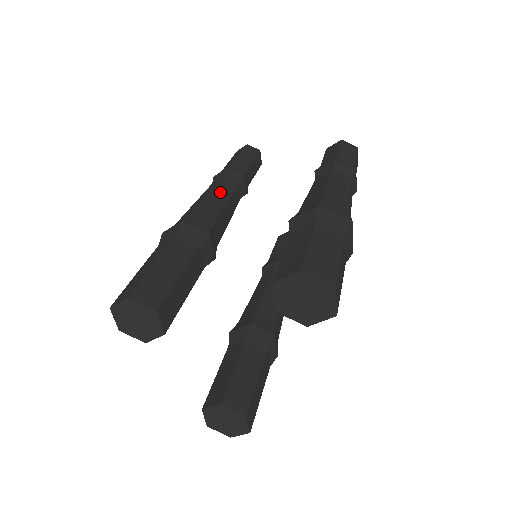
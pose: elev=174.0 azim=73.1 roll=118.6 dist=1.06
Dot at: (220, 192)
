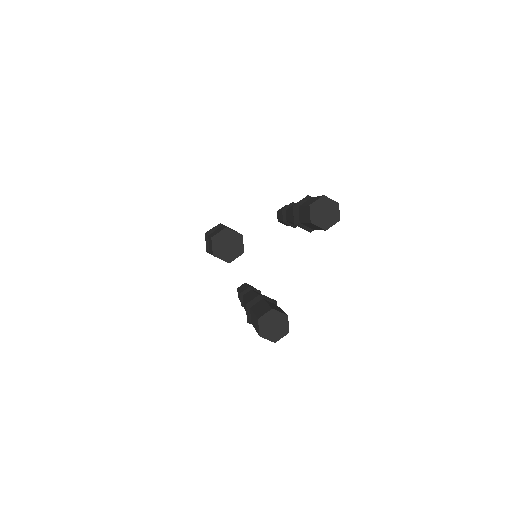
Dot at: occluded
